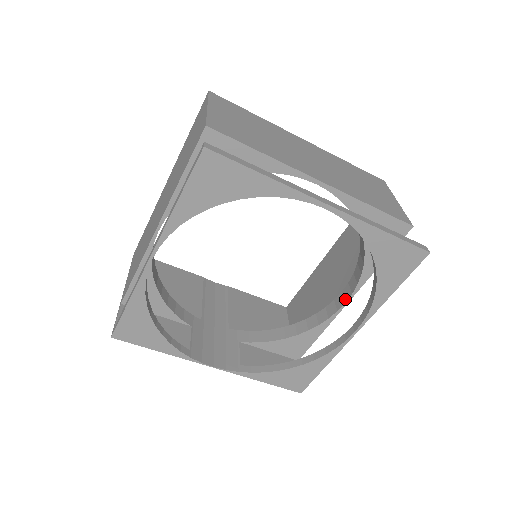
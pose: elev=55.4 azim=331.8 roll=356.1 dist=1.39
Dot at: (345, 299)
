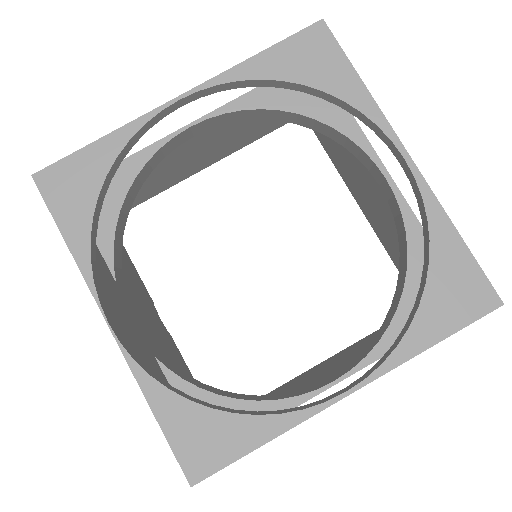
Dot at: (336, 377)
